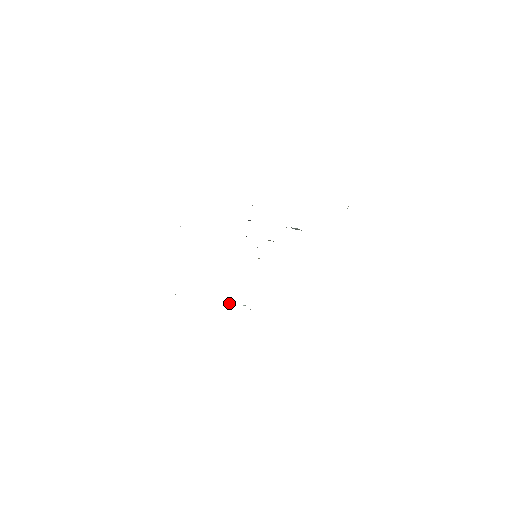
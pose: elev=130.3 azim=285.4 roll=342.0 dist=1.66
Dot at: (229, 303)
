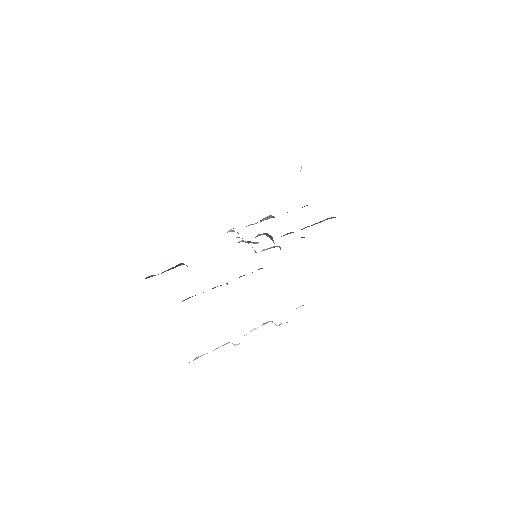
Dot at: occluded
